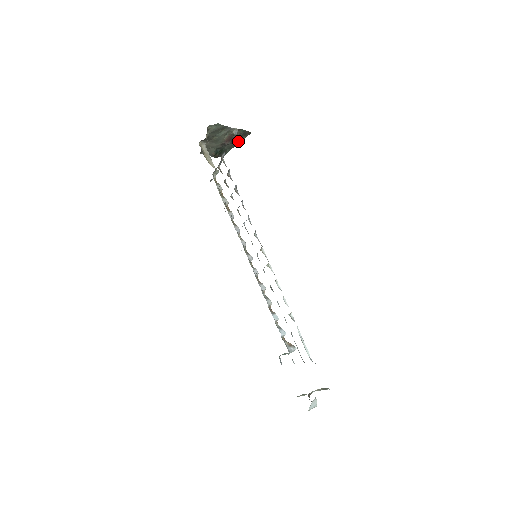
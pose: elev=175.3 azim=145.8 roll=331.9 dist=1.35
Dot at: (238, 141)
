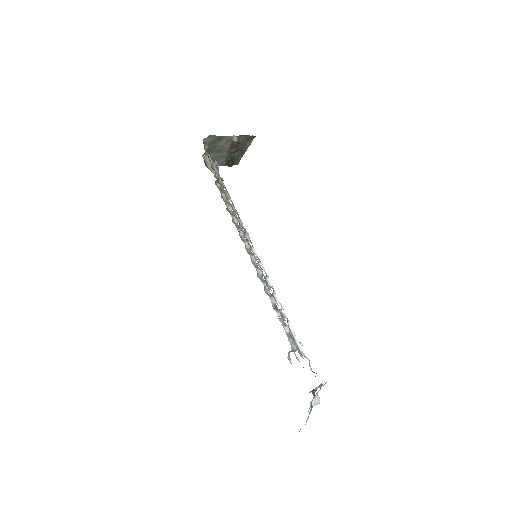
Dot at: (246, 146)
